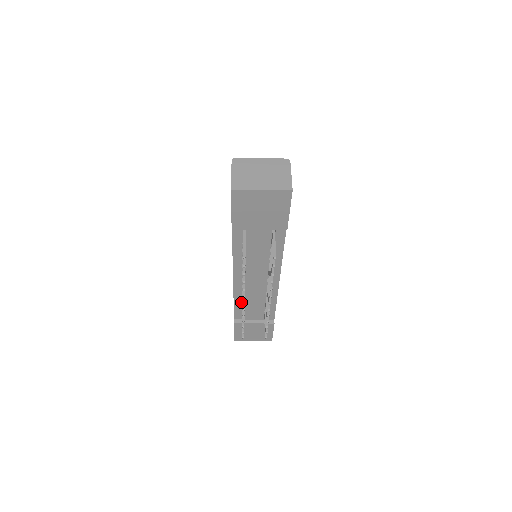
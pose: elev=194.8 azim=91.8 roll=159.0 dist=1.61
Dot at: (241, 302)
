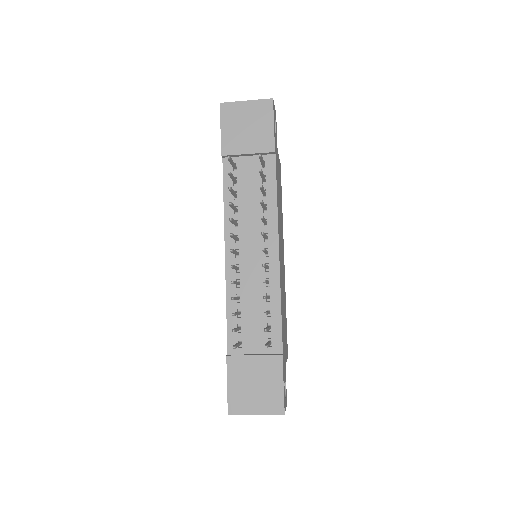
Dot at: (236, 307)
